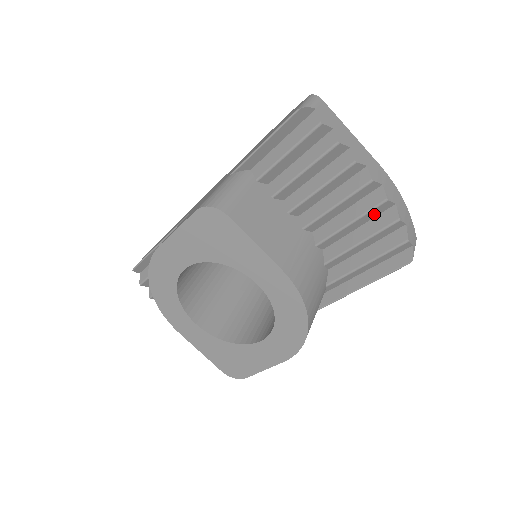
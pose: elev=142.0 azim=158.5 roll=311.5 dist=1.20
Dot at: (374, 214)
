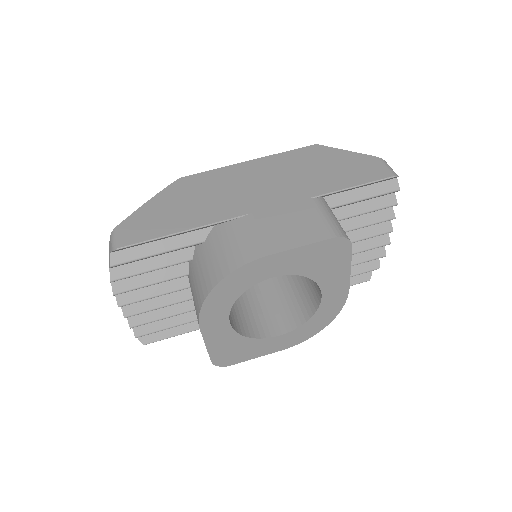
Dot at: (372, 249)
